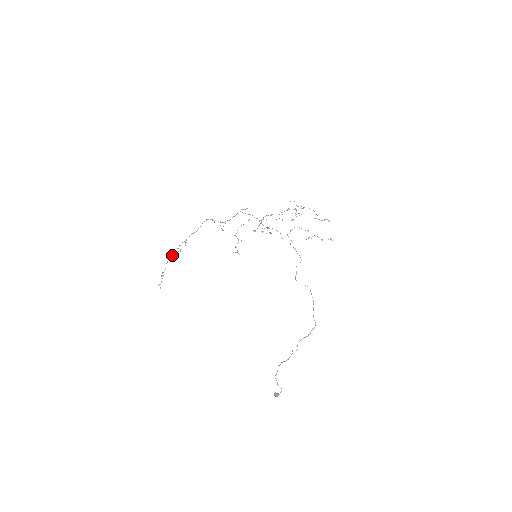
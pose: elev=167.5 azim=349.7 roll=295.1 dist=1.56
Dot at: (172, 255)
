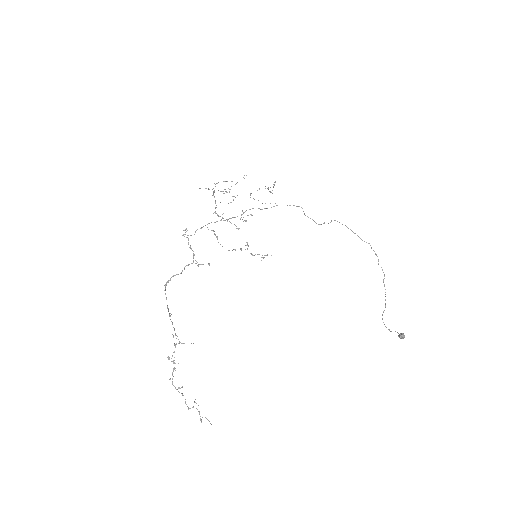
Dot at: (173, 370)
